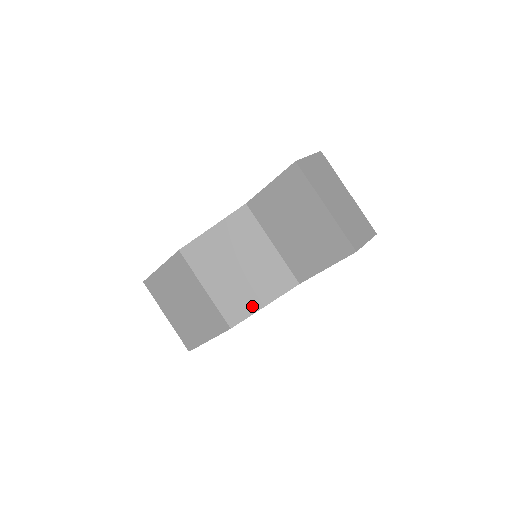
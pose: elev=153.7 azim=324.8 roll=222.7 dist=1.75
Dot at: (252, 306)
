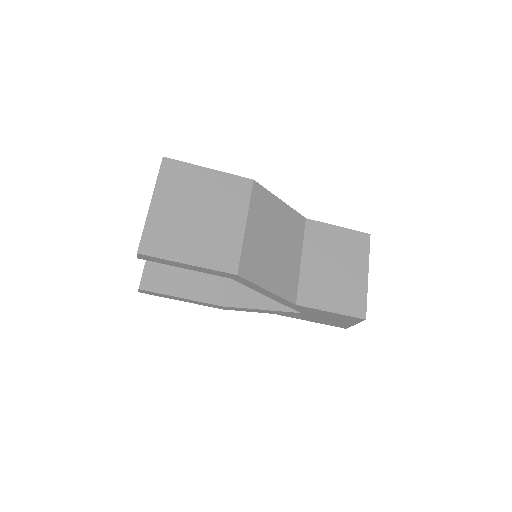
Dot at: (262, 279)
